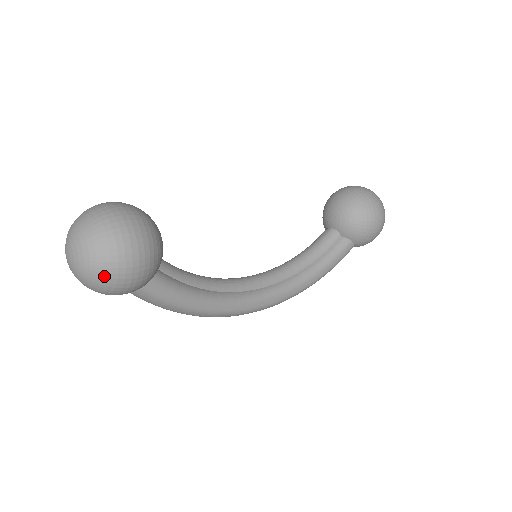
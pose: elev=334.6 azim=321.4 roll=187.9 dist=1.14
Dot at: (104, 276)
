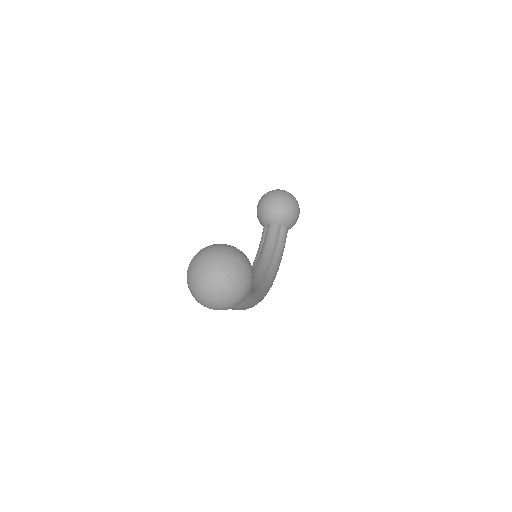
Dot at: (240, 294)
